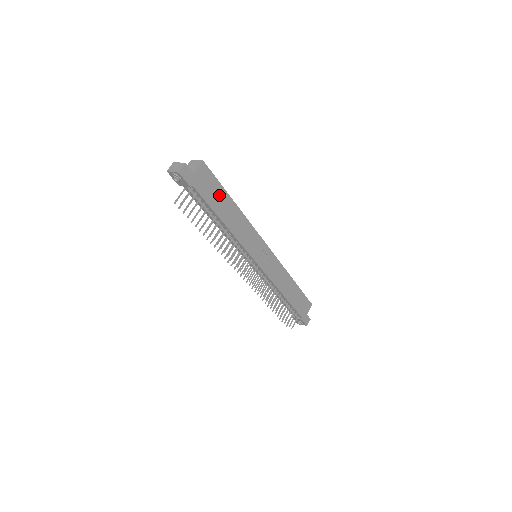
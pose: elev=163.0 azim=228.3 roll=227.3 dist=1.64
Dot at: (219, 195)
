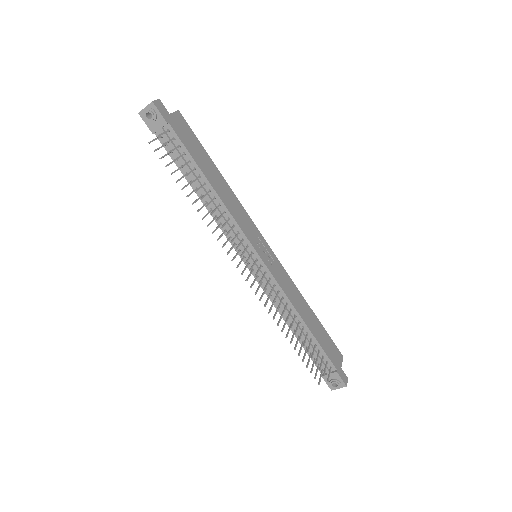
Dot at: (200, 153)
